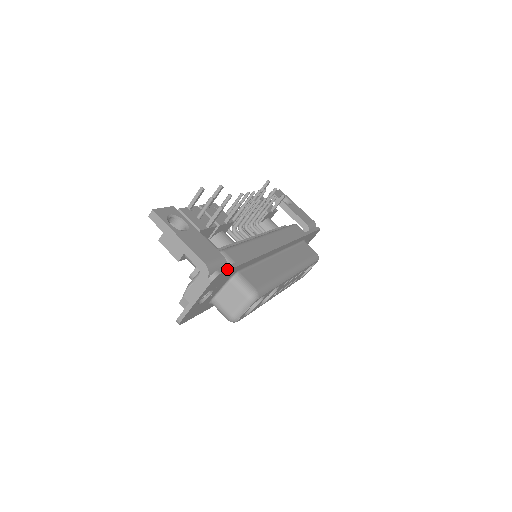
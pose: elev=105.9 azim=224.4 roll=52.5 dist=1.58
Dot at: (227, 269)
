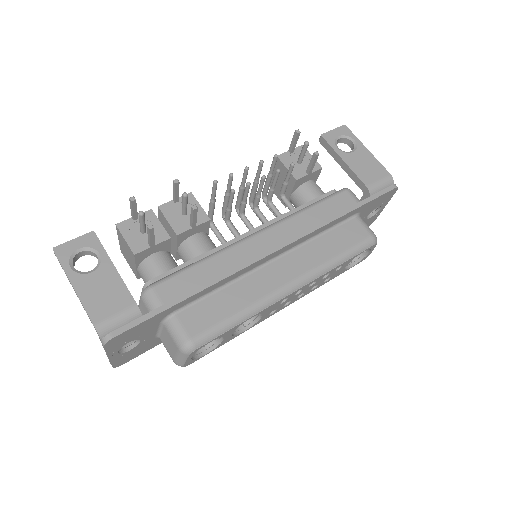
Dot at: (129, 327)
